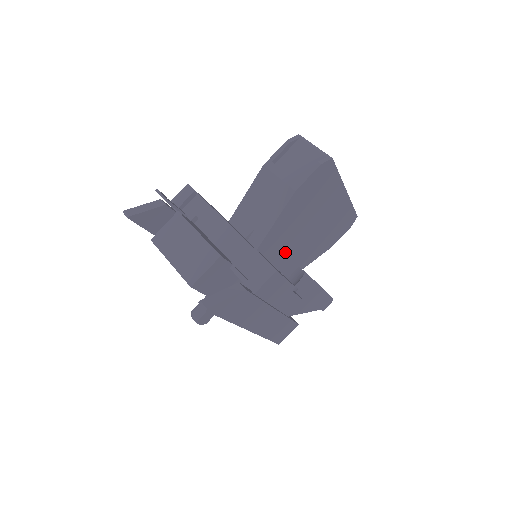
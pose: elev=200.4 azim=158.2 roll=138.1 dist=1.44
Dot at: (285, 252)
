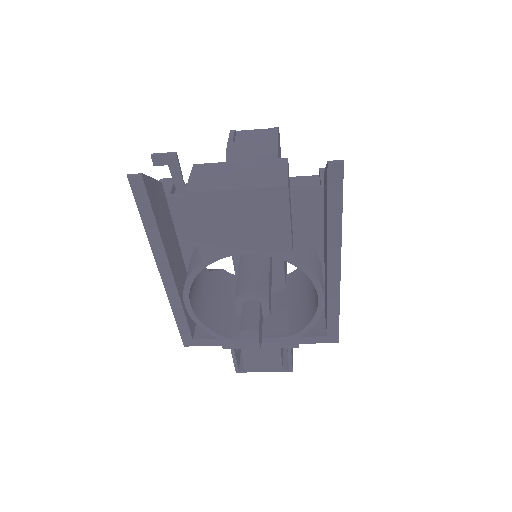
Dot at: occluded
